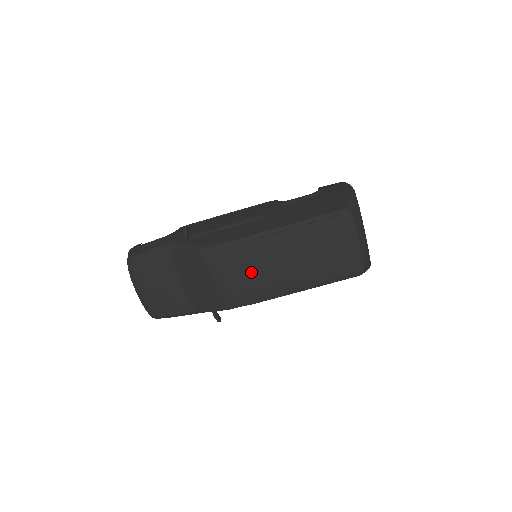
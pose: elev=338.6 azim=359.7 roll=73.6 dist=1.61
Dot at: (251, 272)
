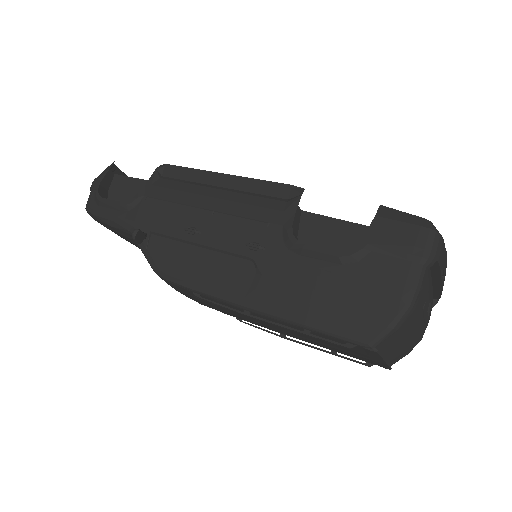
Dot at: (226, 312)
